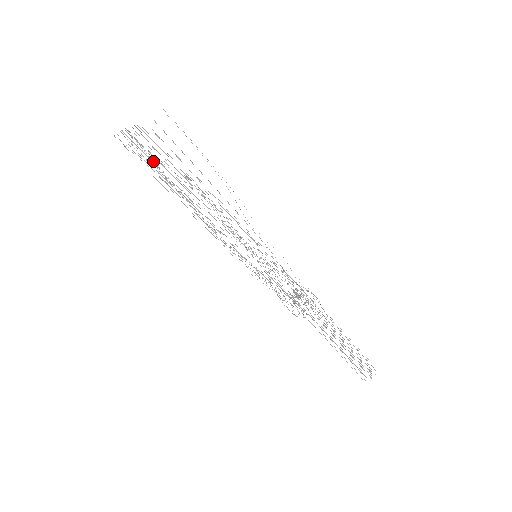
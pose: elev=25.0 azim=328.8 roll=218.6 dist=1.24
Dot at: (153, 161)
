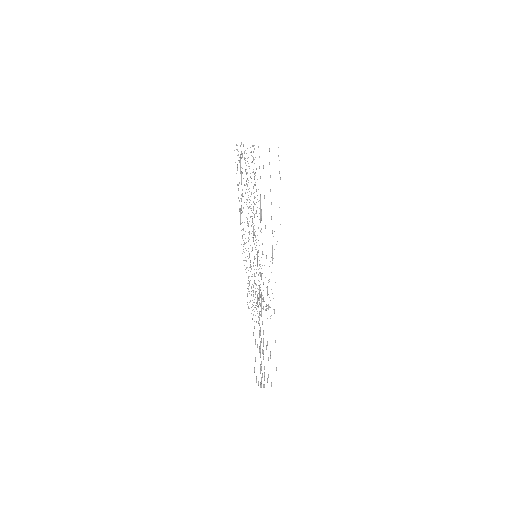
Dot at: occluded
